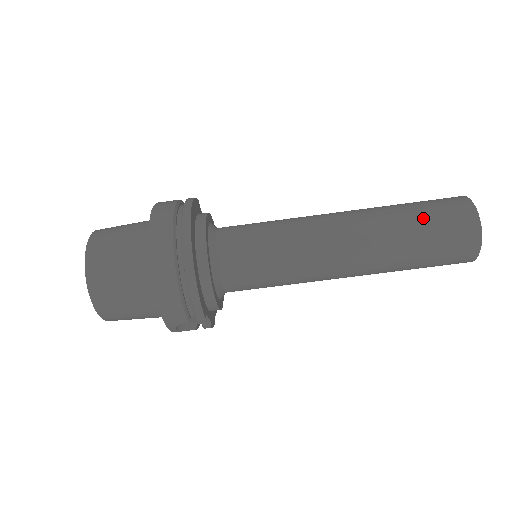
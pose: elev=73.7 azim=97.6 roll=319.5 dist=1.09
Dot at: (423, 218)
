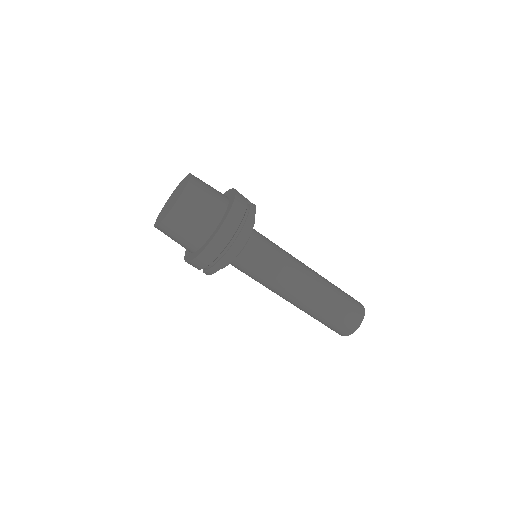
Dot at: (338, 312)
